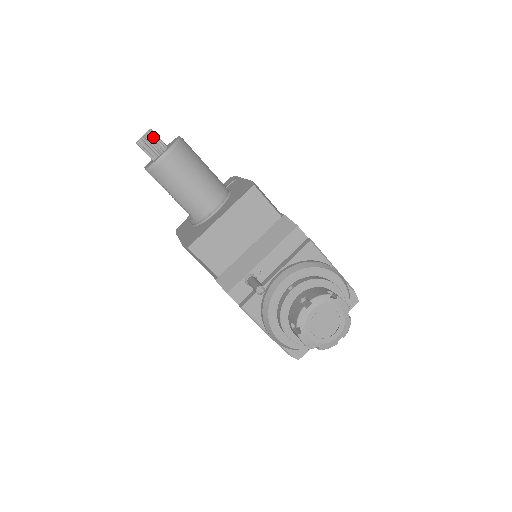
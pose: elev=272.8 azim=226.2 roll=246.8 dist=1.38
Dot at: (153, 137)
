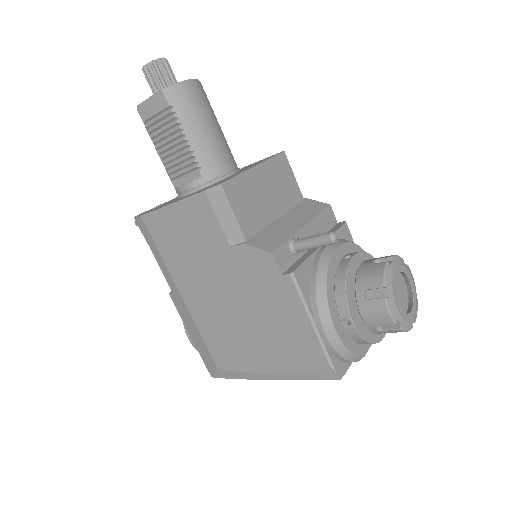
Dot at: (169, 67)
